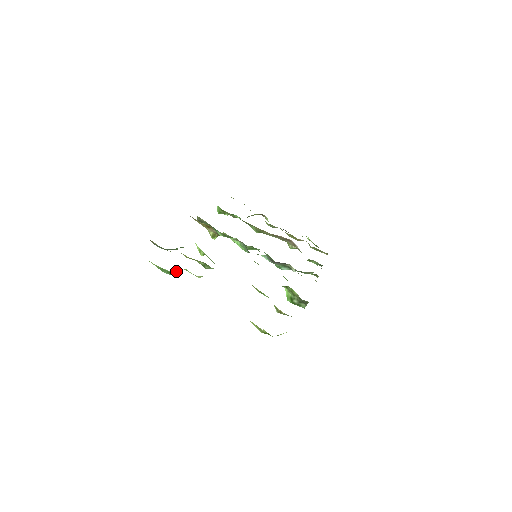
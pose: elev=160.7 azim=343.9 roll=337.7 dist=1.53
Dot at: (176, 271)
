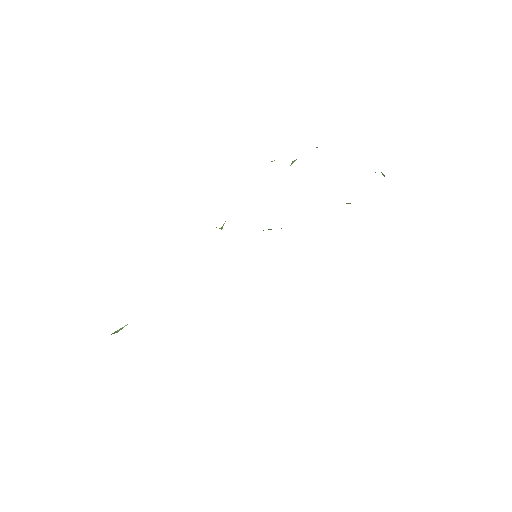
Dot at: (118, 330)
